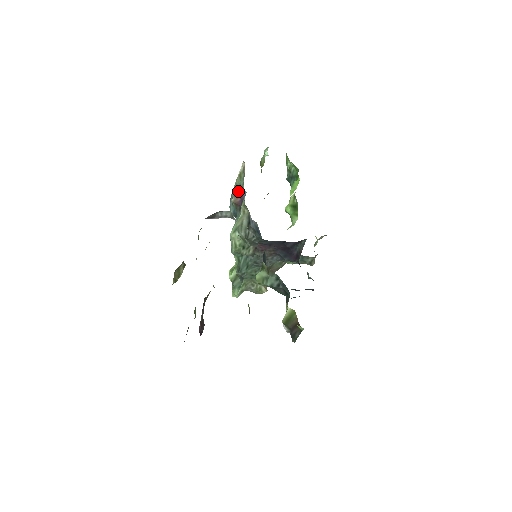
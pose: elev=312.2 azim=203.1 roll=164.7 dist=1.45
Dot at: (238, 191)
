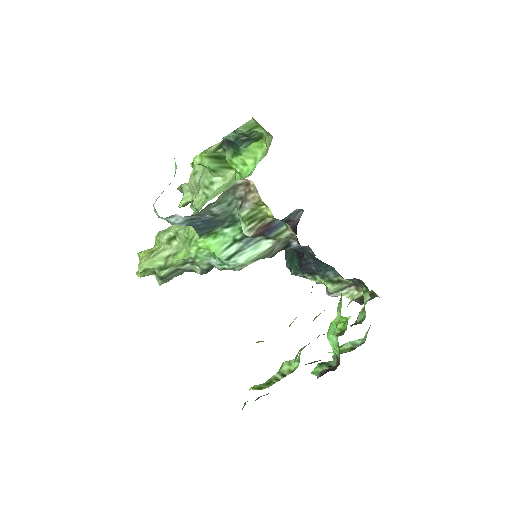
Dot at: (264, 224)
